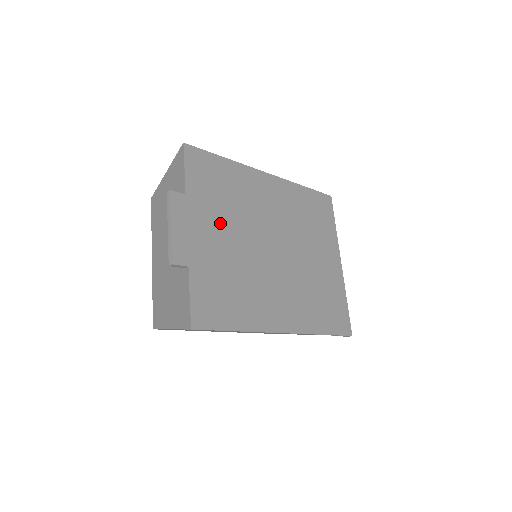
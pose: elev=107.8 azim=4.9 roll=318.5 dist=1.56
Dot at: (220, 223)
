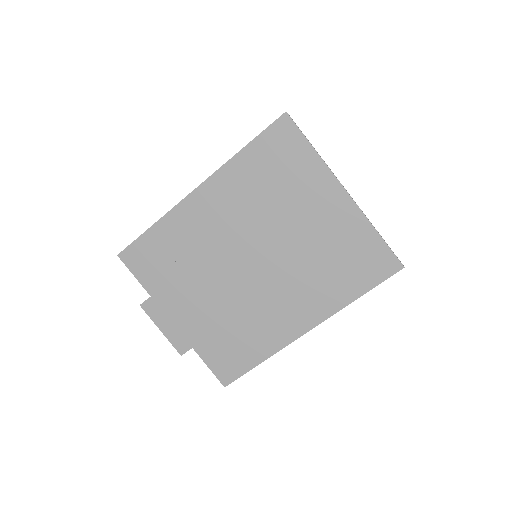
Dot at: (190, 291)
